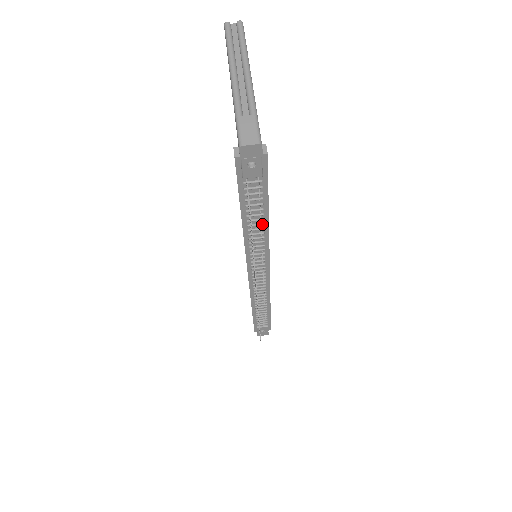
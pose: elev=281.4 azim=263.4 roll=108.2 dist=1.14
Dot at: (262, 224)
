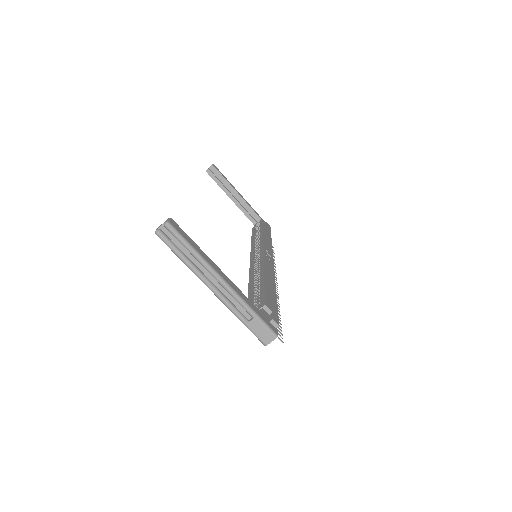
Dot at: occluded
